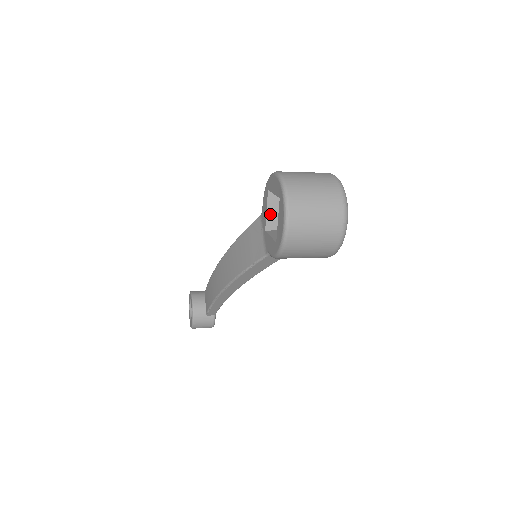
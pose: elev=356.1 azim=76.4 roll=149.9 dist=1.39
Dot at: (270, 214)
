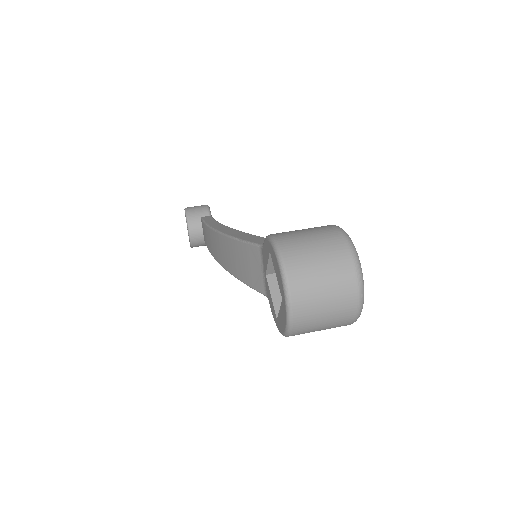
Dot at: (272, 265)
